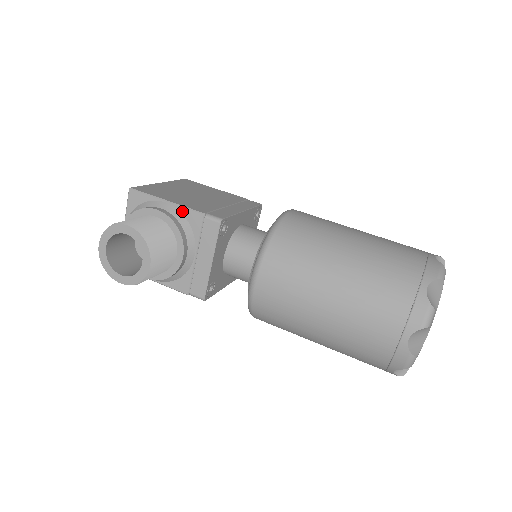
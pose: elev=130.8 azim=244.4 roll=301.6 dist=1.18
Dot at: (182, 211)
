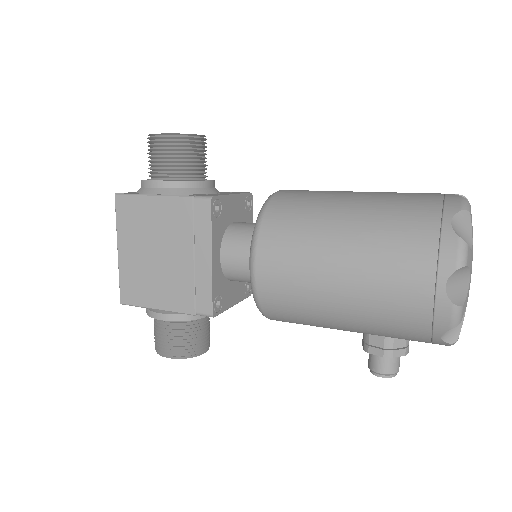
Dot at: occluded
